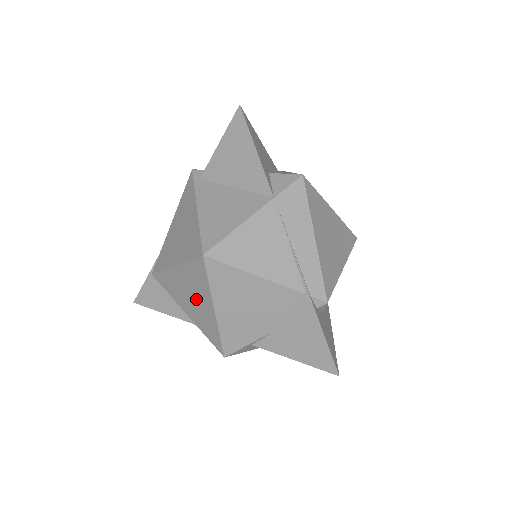
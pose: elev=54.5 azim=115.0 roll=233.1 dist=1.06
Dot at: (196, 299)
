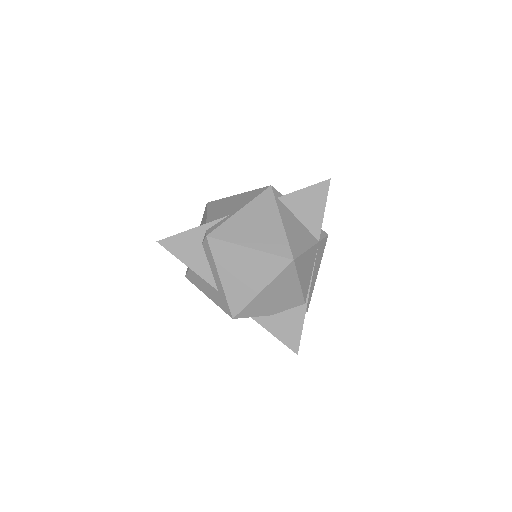
Dot at: (248, 276)
